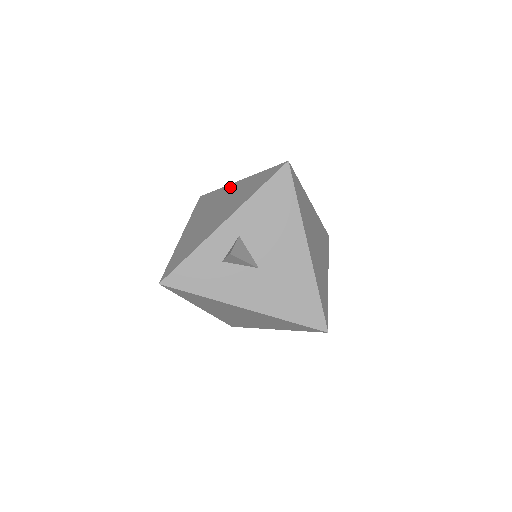
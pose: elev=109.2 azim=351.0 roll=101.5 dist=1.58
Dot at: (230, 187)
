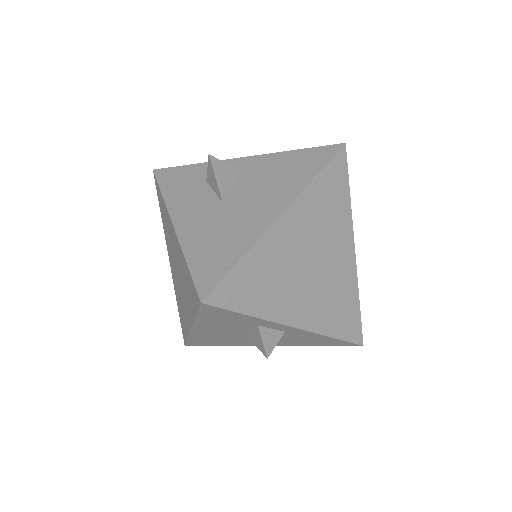
Dot at: occluded
